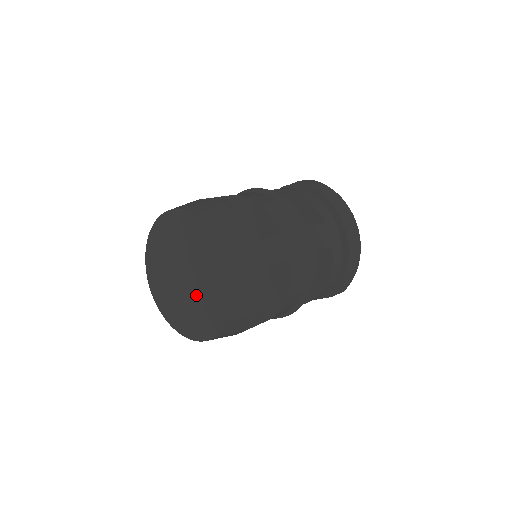
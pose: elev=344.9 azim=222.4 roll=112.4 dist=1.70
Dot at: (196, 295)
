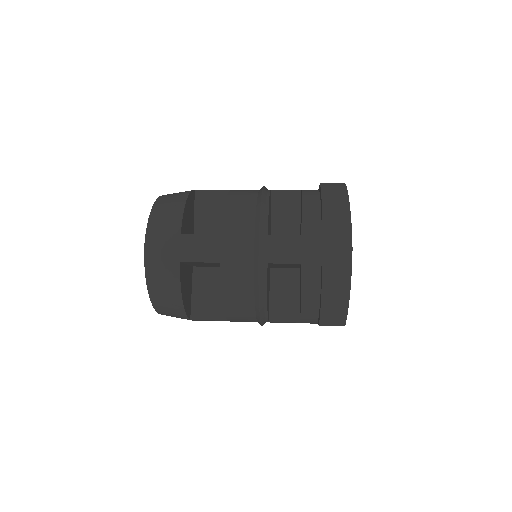
Dot at: occluded
